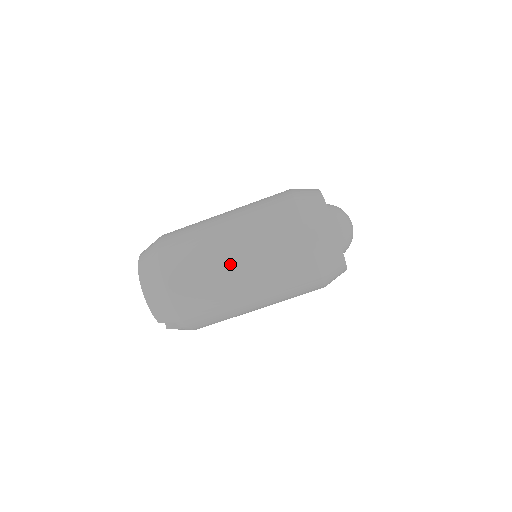
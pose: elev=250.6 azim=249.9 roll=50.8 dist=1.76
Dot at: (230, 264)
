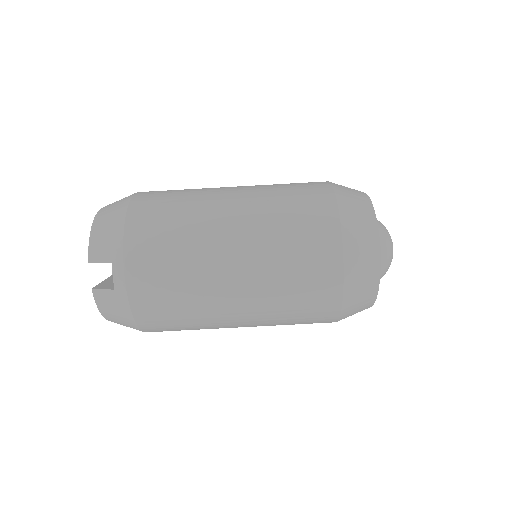
Dot at: (224, 199)
